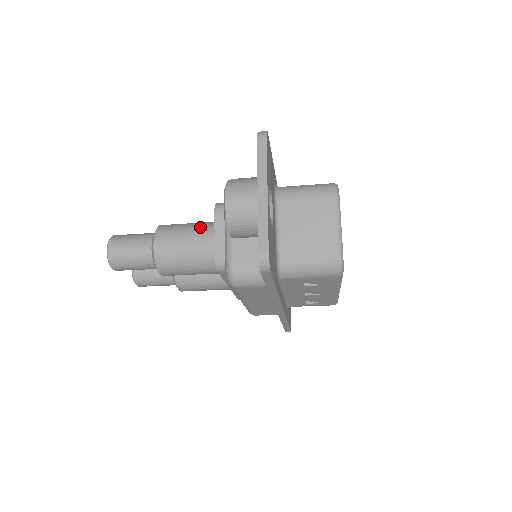
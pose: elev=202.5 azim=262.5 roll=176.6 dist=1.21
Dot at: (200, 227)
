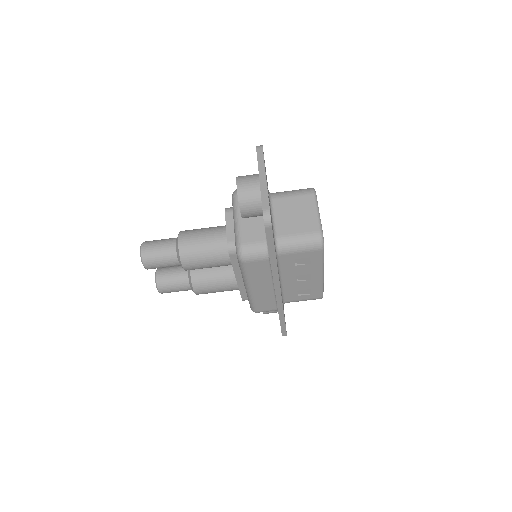
Dot at: (213, 228)
